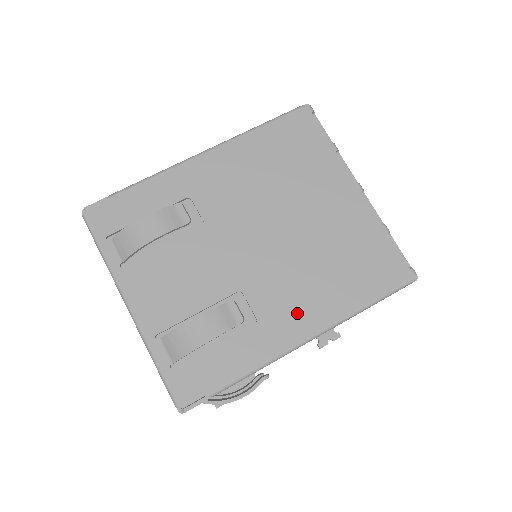
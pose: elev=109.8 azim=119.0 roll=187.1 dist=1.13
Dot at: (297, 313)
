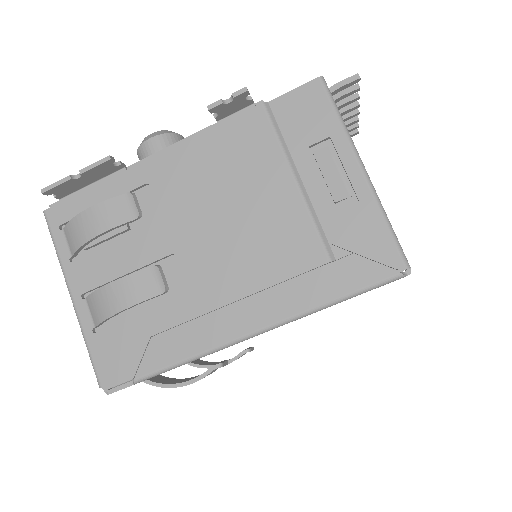
Dot at: occluded
